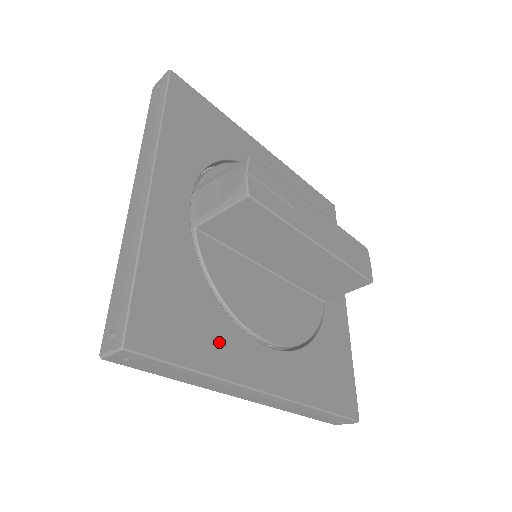
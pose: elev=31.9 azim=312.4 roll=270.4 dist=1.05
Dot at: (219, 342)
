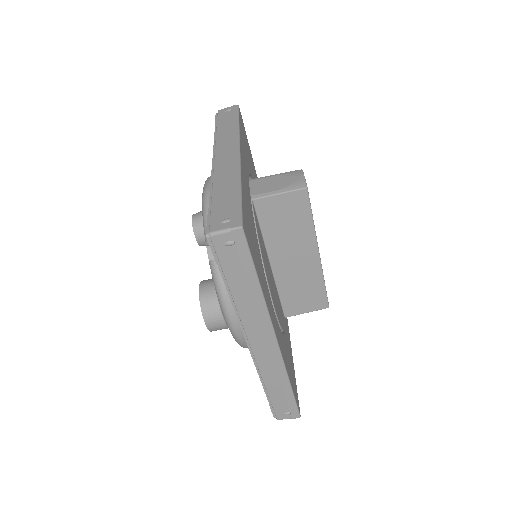
Dot at: (263, 278)
